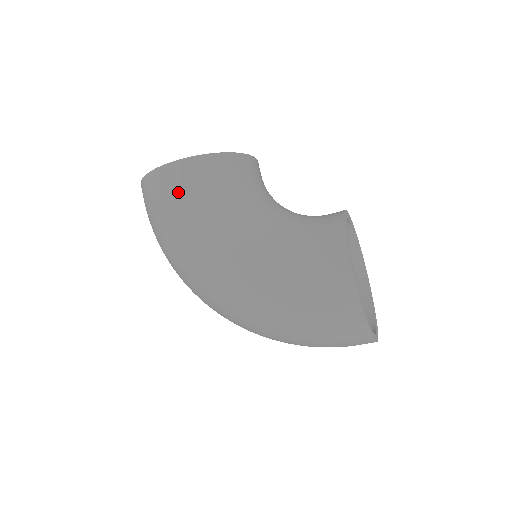
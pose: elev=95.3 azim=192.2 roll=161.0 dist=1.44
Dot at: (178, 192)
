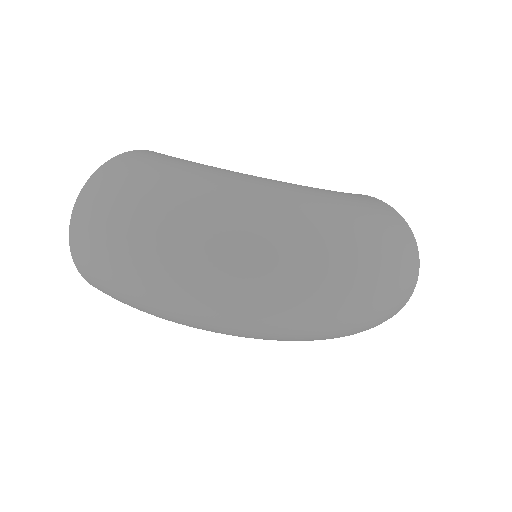
Dot at: (174, 157)
